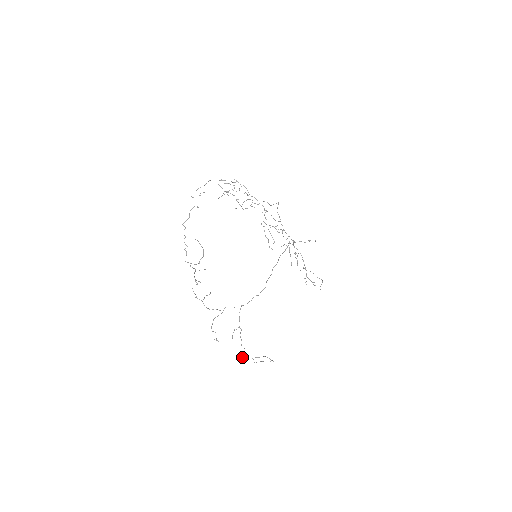
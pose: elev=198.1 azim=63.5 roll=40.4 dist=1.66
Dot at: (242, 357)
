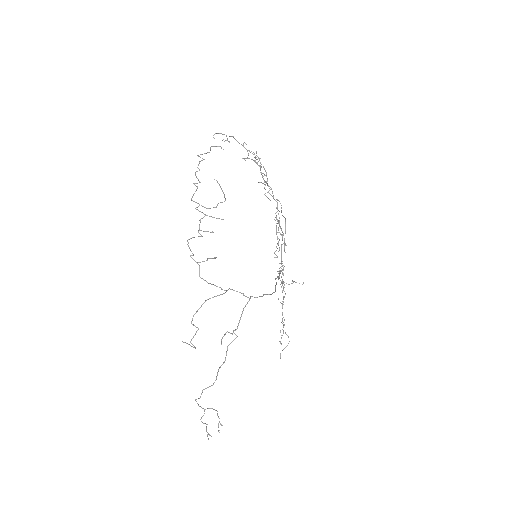
Dot at: (199, 398)
